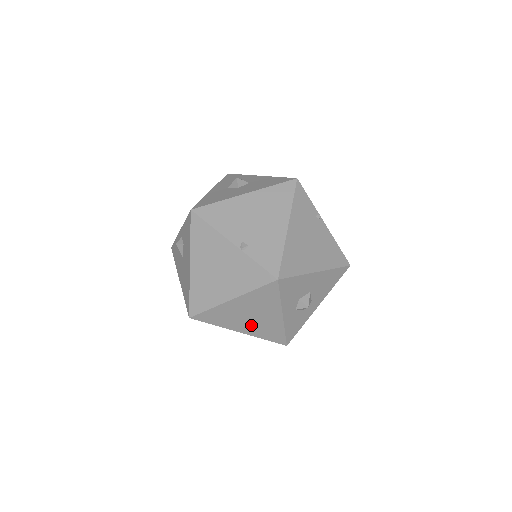
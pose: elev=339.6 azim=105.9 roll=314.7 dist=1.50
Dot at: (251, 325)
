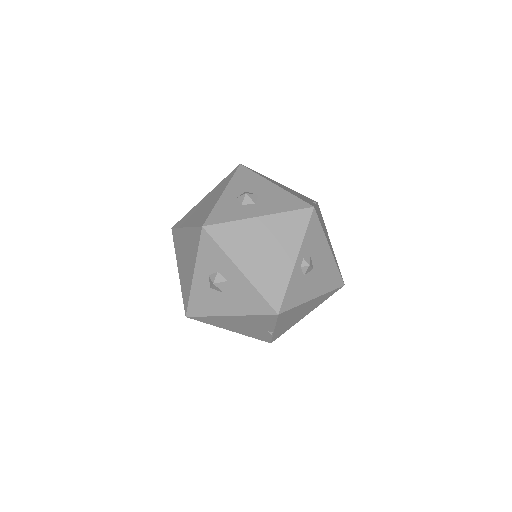
Dot at: (198, 215)
